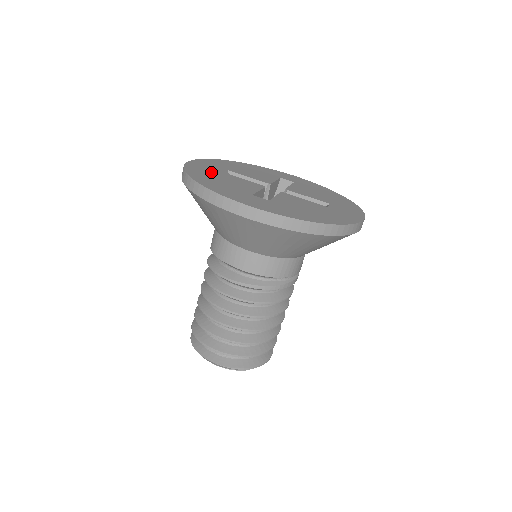
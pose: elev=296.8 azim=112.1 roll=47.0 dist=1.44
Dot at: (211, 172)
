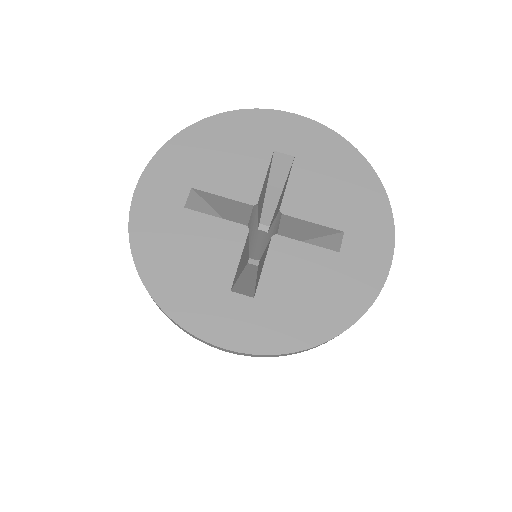
Dot at: (168, 226)
